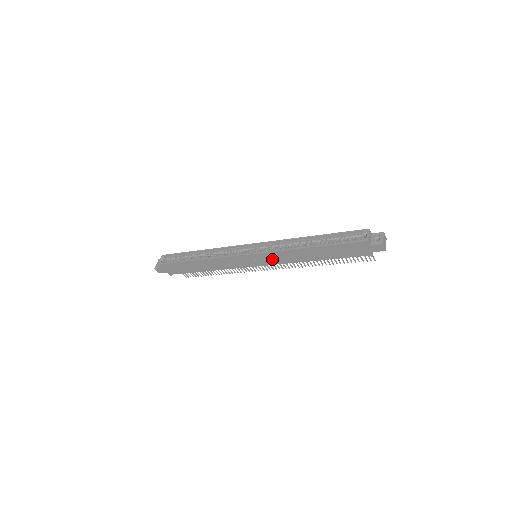
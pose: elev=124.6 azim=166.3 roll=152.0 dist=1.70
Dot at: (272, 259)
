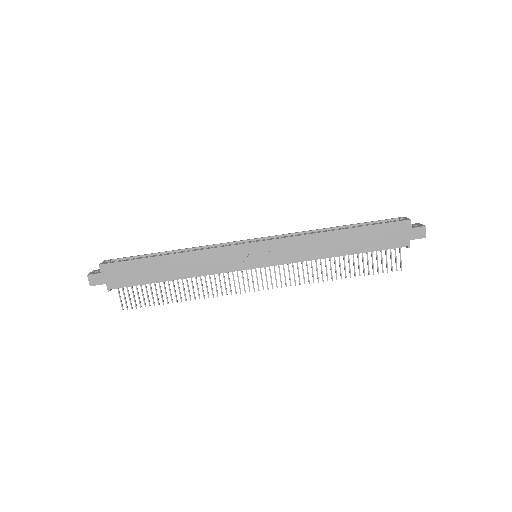
Dot at: (283, 252)
